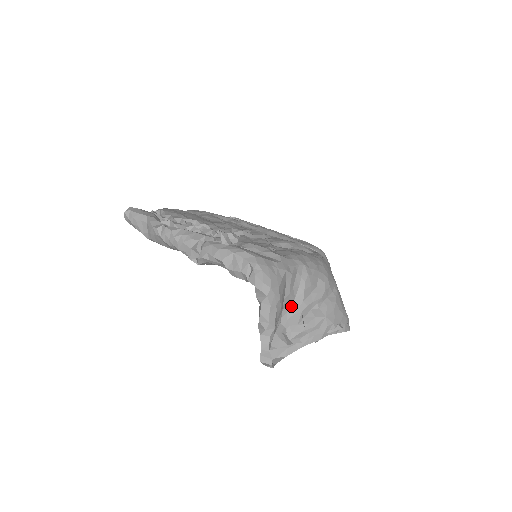
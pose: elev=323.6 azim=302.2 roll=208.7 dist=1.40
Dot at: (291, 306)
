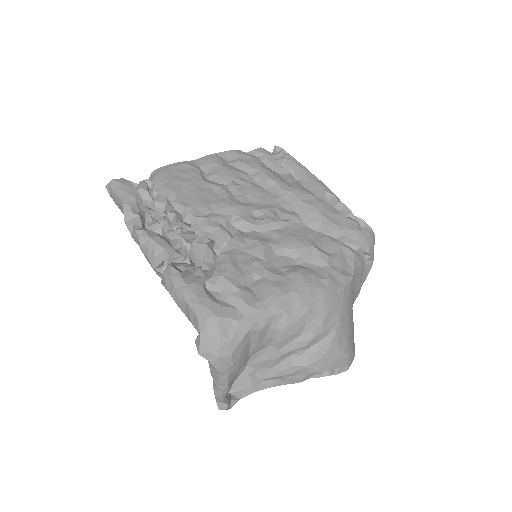
Dot at: (263, 352)
